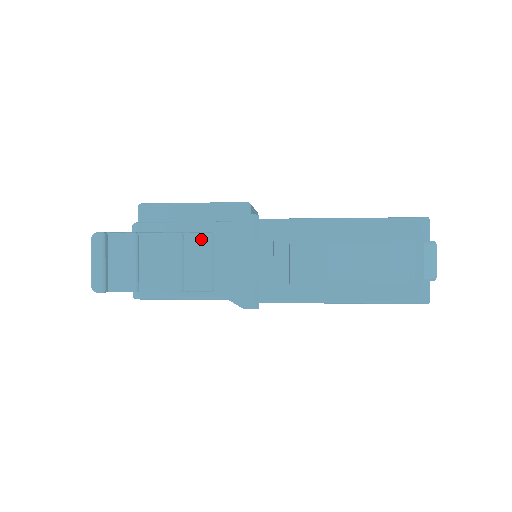
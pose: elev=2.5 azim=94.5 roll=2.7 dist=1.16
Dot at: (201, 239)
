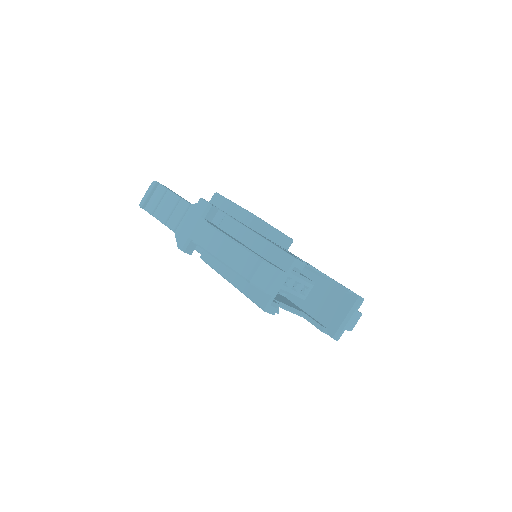
Dot at: (185, 204)
